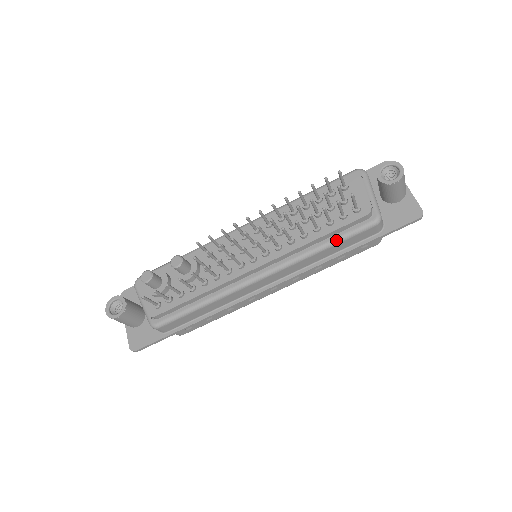
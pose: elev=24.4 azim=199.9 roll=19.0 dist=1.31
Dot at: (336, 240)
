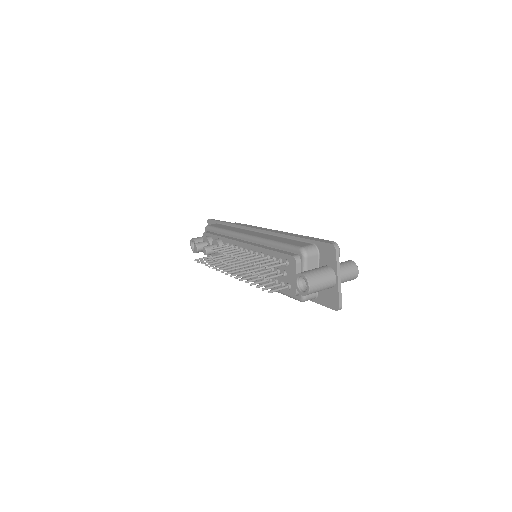
Dot at: (281, 293)
